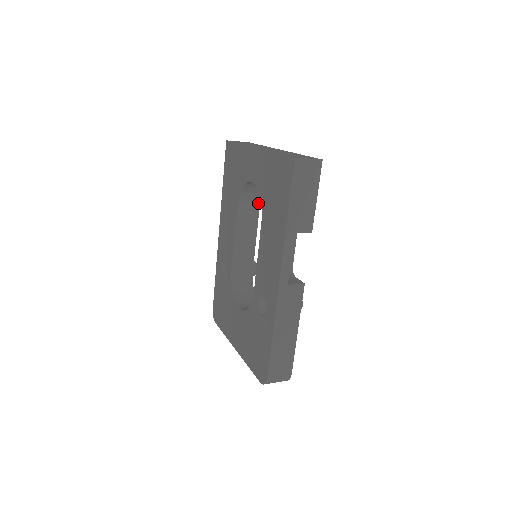
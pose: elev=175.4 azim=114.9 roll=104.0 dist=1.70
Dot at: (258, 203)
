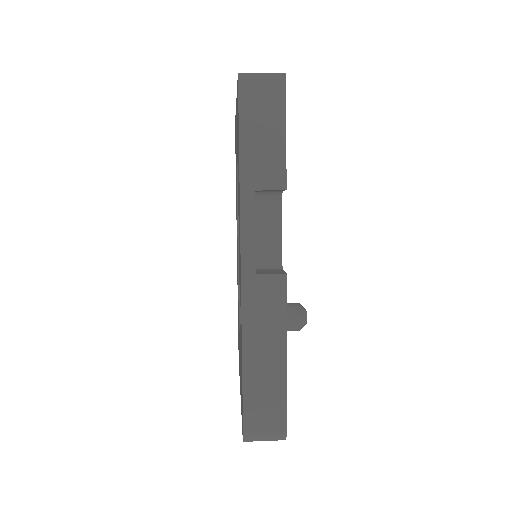
Dot at: occluded
